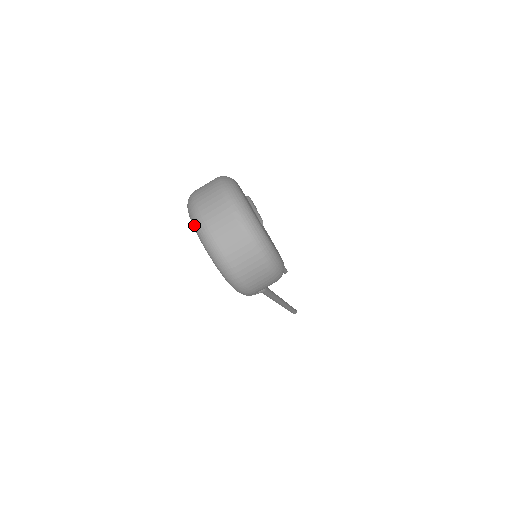
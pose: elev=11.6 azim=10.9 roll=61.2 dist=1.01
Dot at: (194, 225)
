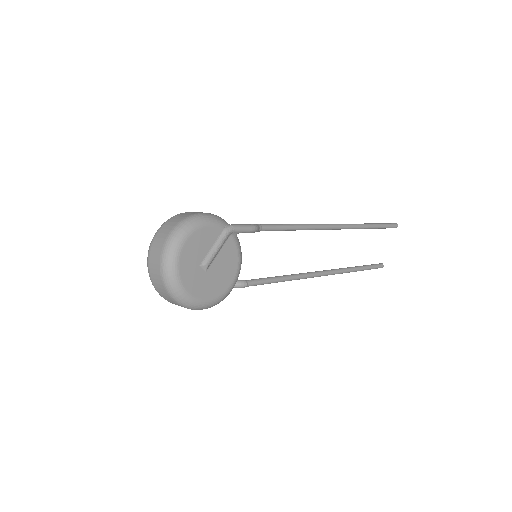
Dot at: occluded
